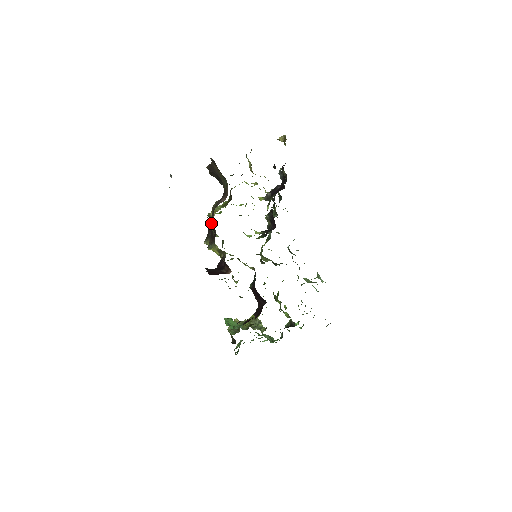
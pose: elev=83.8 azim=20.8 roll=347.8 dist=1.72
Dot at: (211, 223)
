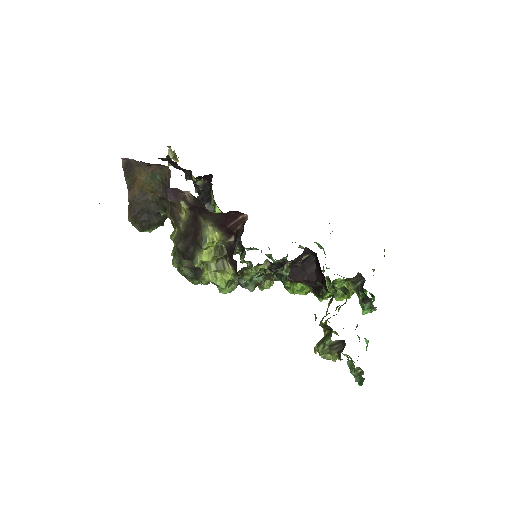
Dot at: (181, 233)
